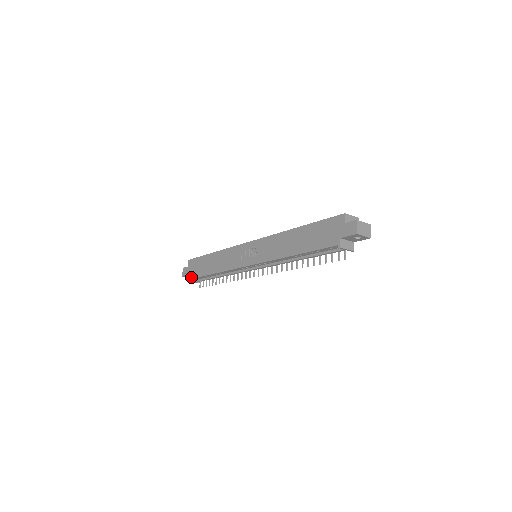
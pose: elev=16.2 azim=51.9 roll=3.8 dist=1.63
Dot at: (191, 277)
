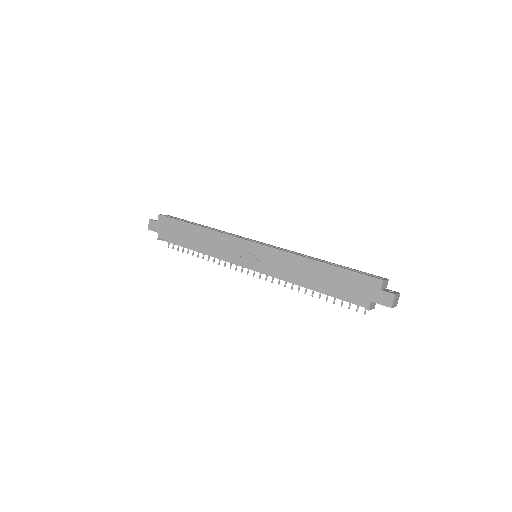
Dot at: (162, 237)
